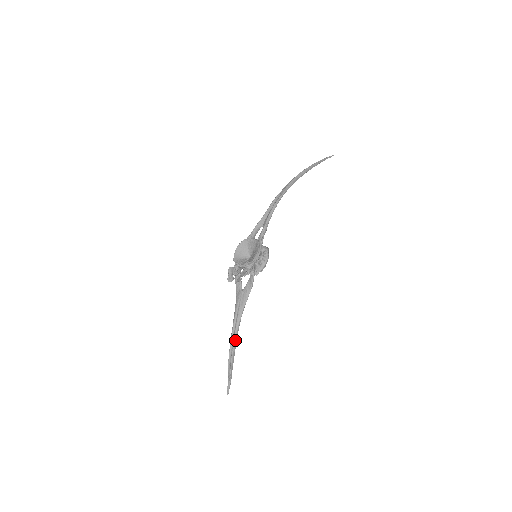
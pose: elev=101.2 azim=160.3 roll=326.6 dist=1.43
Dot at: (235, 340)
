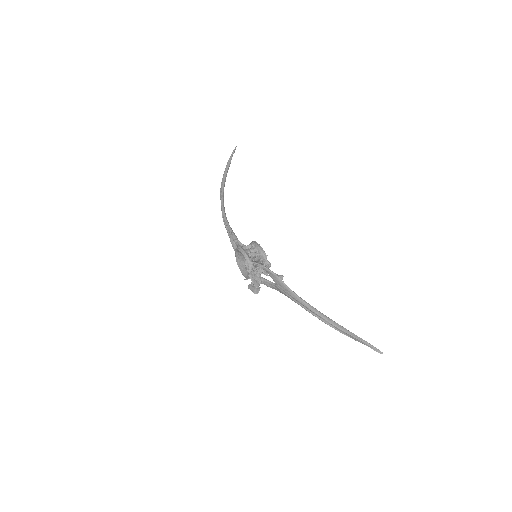
Dot at: (320, 315)
